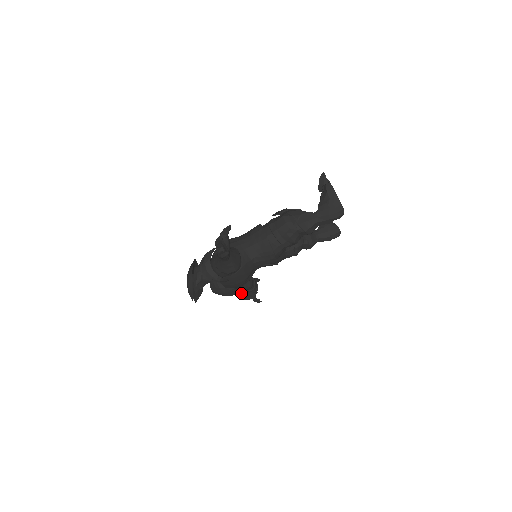
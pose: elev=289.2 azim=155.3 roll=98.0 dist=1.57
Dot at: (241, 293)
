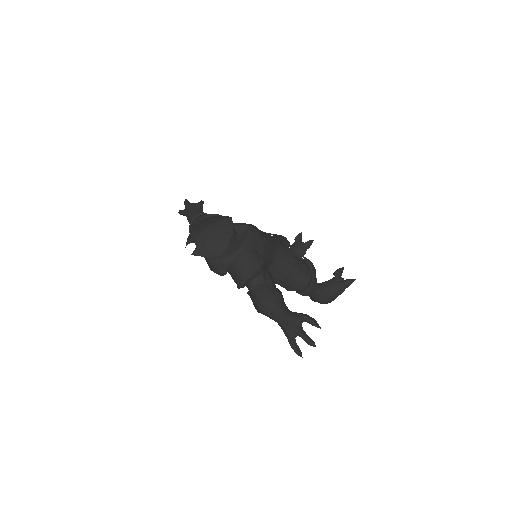
Dot at: occluded
